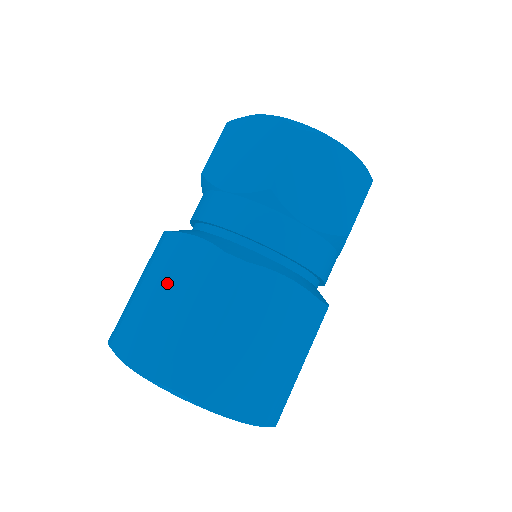
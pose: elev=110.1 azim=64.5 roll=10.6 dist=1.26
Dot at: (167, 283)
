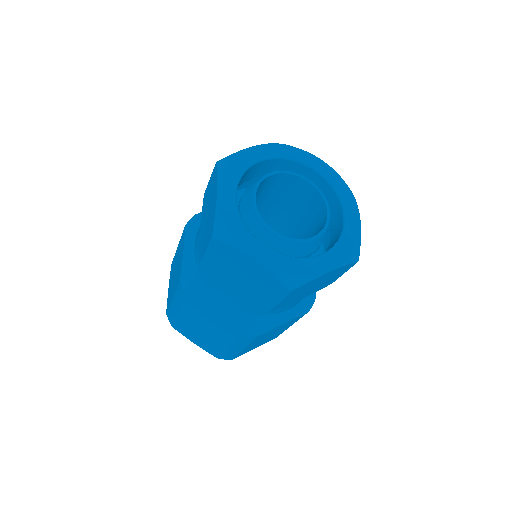
Dot at: (177, 262)
